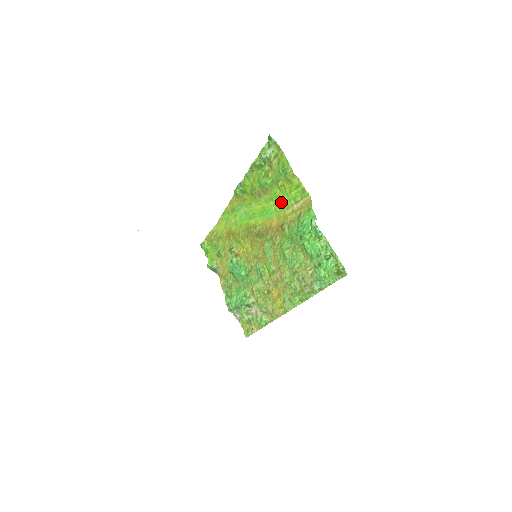
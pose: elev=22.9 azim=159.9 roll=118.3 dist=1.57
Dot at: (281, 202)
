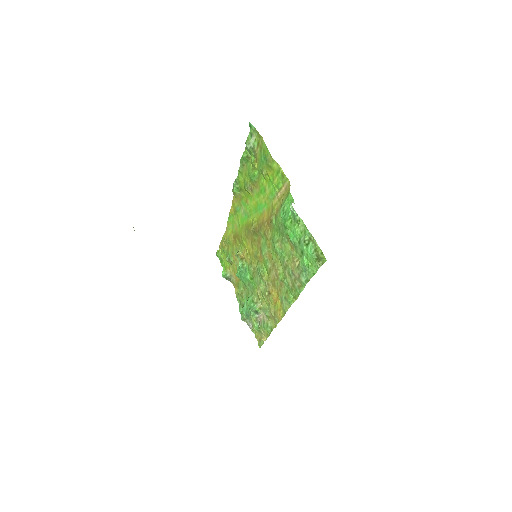
Dot at: (268, 193)
